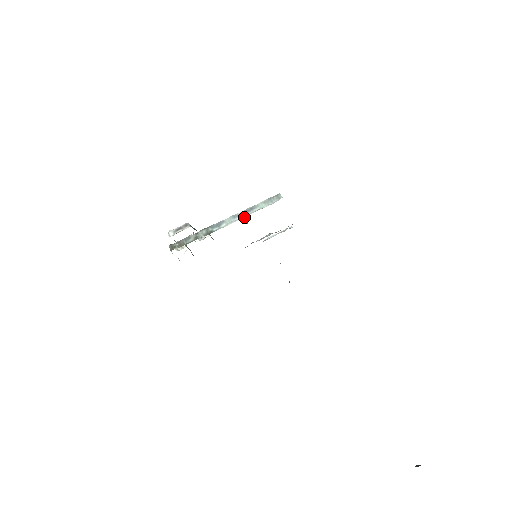
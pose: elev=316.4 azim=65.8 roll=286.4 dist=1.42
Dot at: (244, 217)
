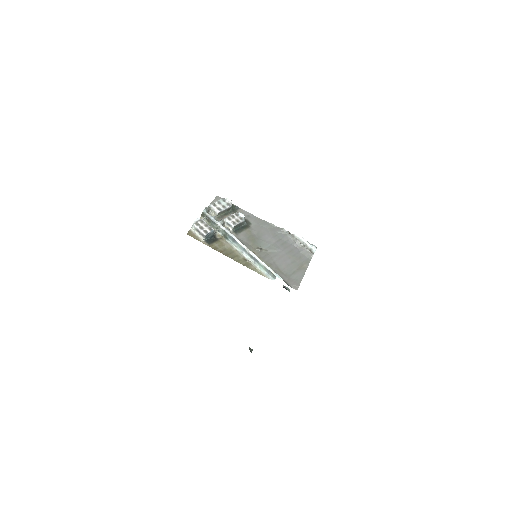
Dot at: (246, 259)
